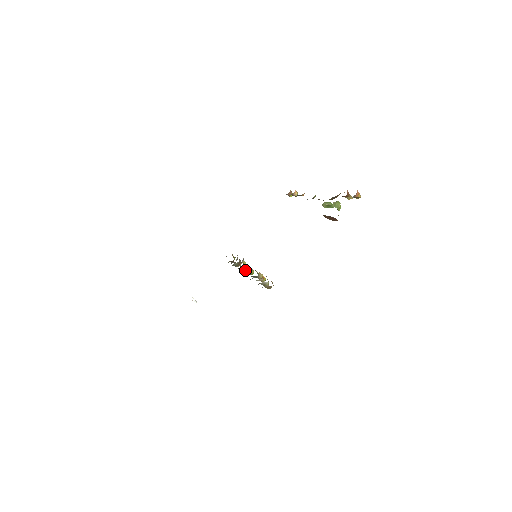
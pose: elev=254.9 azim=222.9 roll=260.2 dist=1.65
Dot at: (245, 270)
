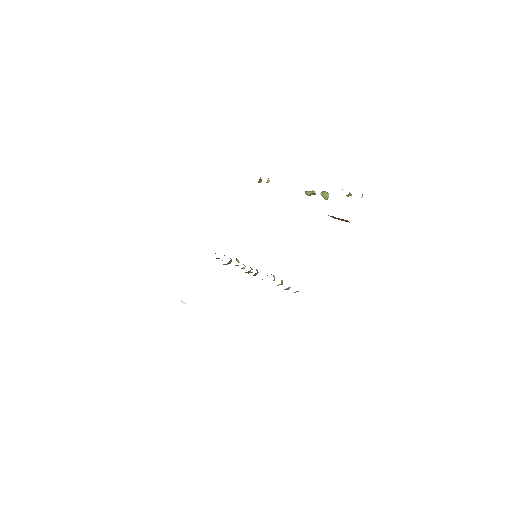
Dot at: (248, 271)
